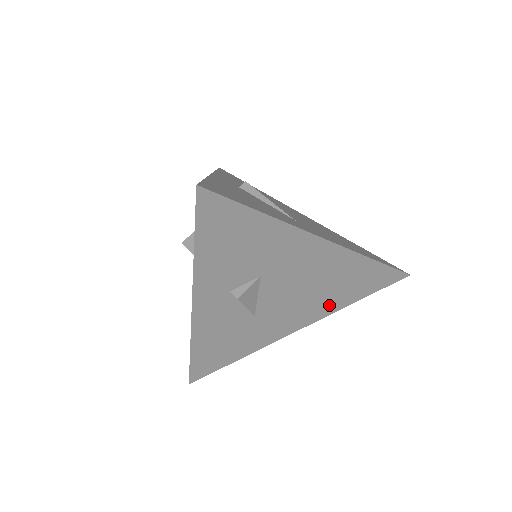
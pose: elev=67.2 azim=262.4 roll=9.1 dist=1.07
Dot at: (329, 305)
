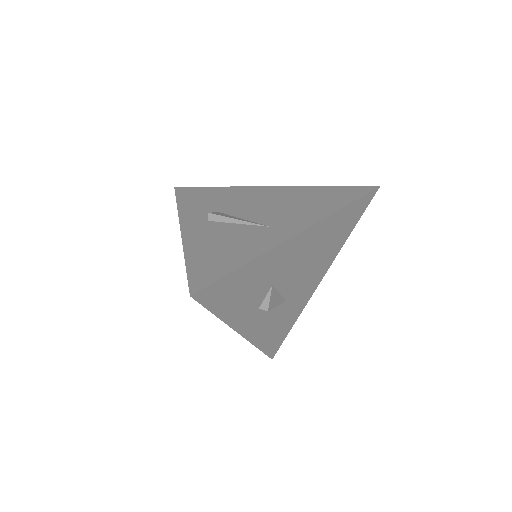
Dot at: (333, 251)
